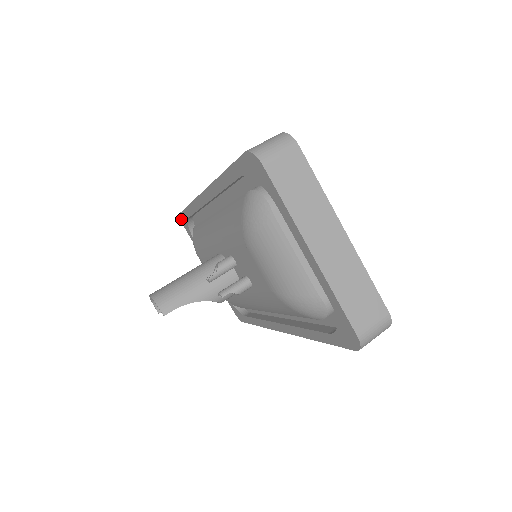
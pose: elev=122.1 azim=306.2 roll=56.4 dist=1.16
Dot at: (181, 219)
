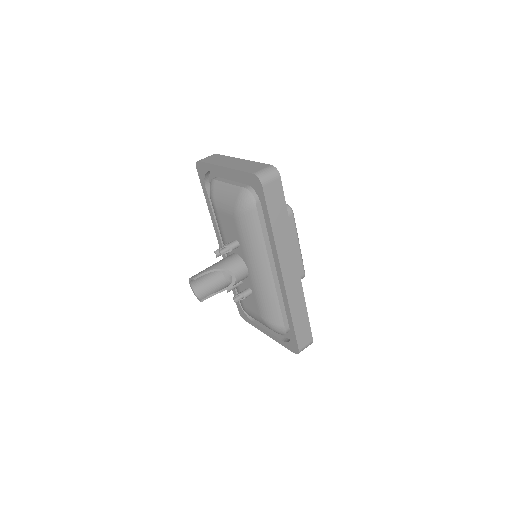
Dot at: (241, 315)
